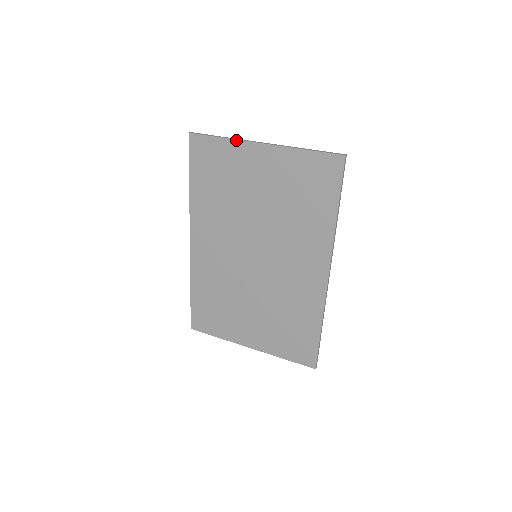
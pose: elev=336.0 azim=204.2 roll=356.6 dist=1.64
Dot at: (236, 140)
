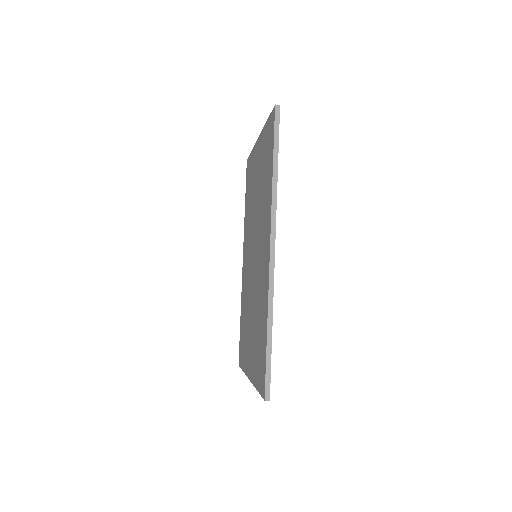
Dot at: (254, 146)
